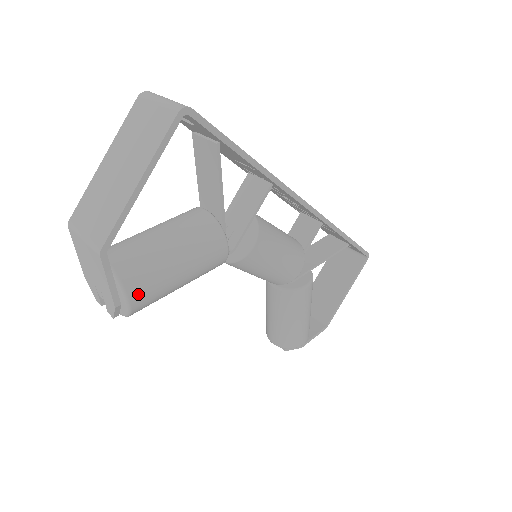
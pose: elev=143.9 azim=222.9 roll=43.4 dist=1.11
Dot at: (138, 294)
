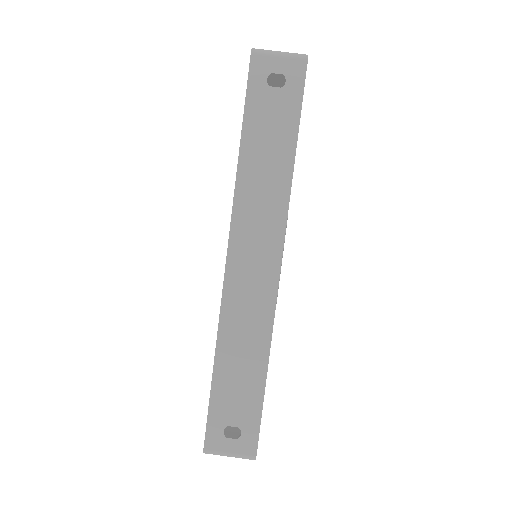
Dot at: occluded
